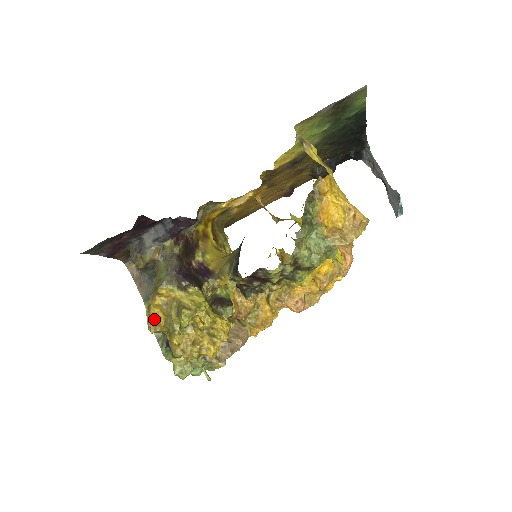
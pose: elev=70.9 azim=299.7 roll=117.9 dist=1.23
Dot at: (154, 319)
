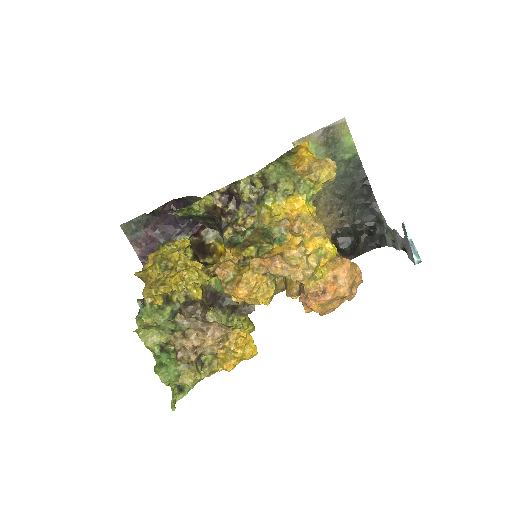
Dot at: occluded
